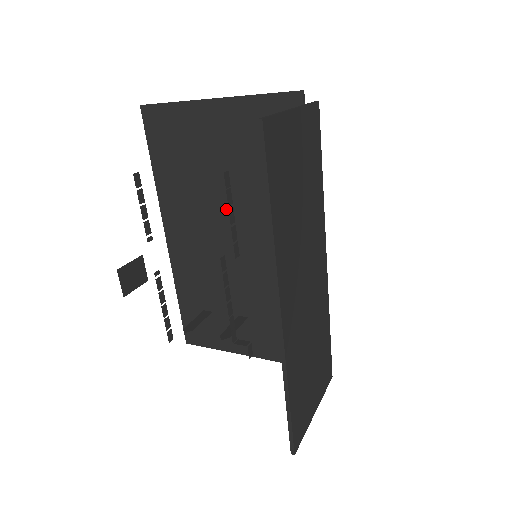
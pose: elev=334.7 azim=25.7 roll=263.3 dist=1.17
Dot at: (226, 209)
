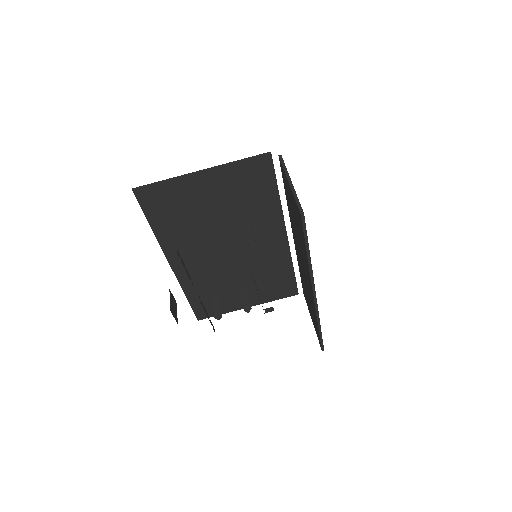
Dot at: (221, 234)
